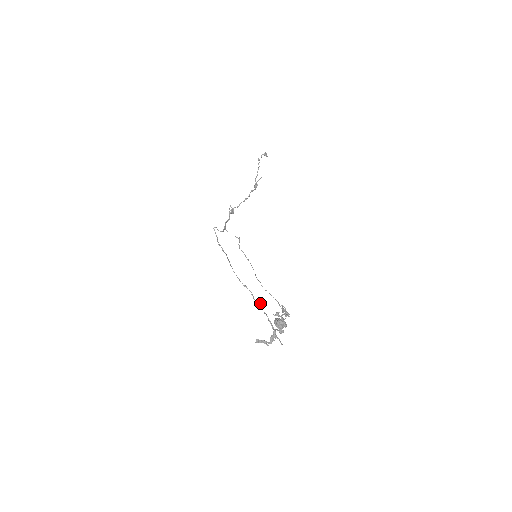
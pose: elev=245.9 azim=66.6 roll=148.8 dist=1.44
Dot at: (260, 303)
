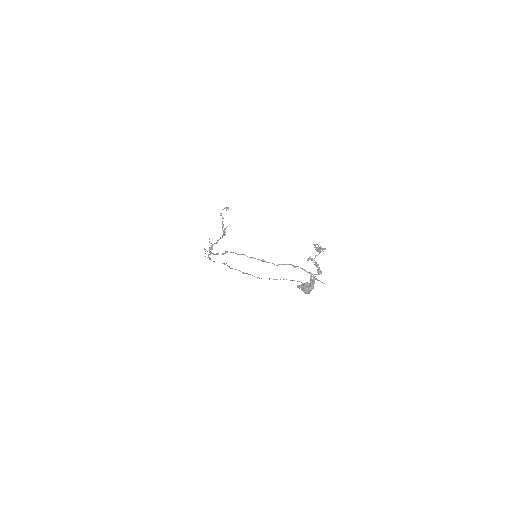
Dot at: (286, 264)
